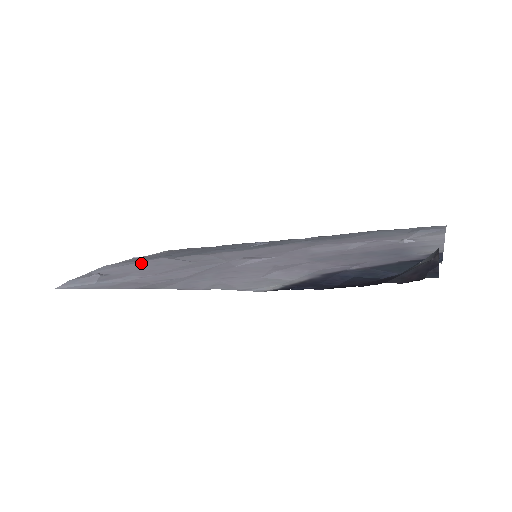
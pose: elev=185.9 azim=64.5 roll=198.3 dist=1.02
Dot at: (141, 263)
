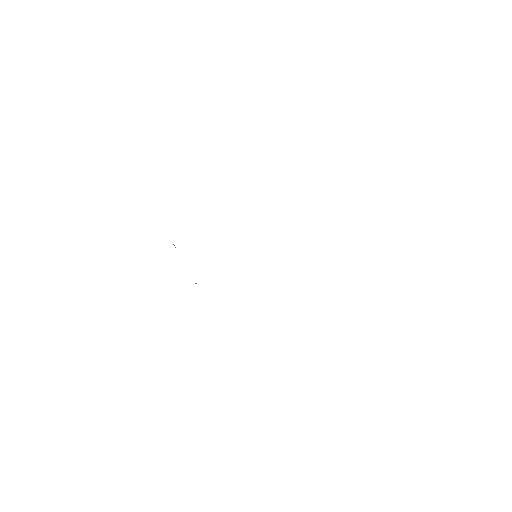
Dot at: occluded
